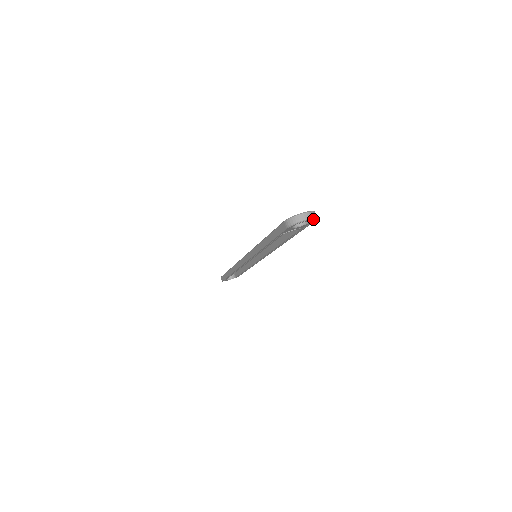
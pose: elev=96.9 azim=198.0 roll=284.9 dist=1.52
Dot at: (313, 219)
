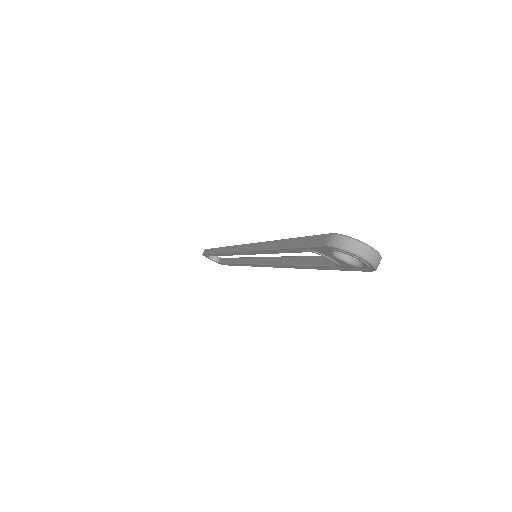
Dot at: (371, 266)
